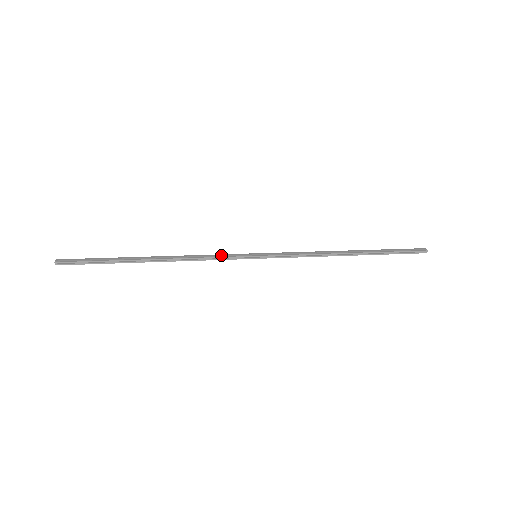
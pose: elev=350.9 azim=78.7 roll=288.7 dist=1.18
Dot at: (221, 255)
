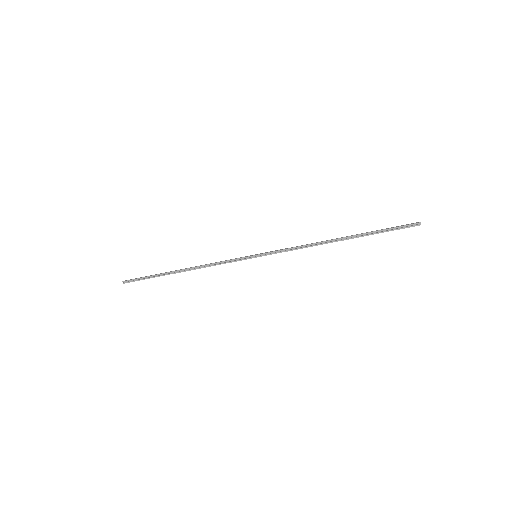
Dot at: occluded
